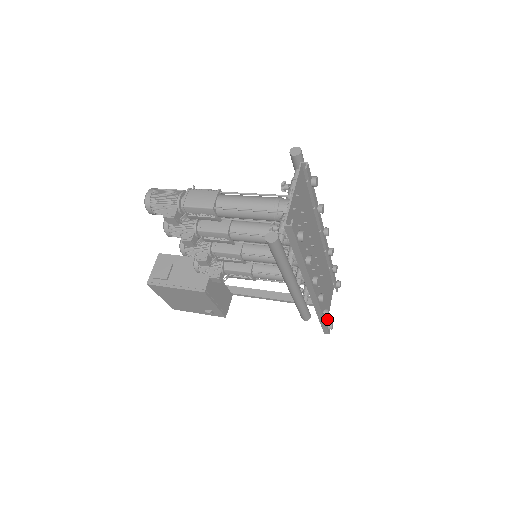
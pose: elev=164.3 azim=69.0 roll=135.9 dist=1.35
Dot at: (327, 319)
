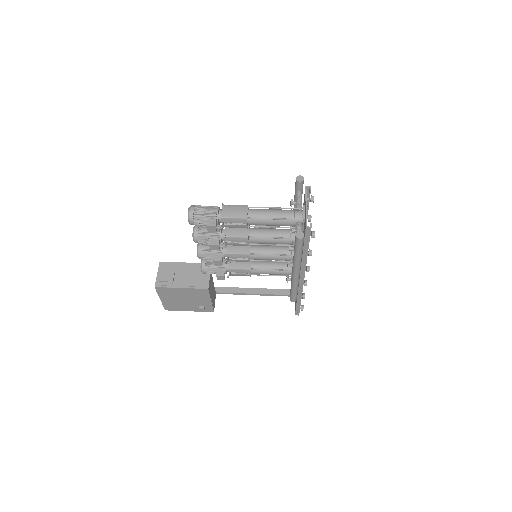
Dot at: occluded
